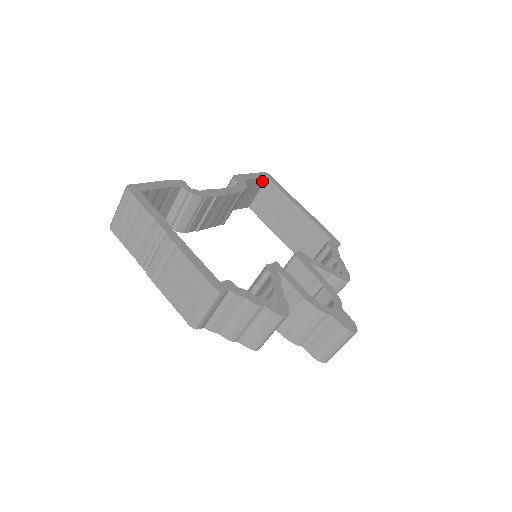
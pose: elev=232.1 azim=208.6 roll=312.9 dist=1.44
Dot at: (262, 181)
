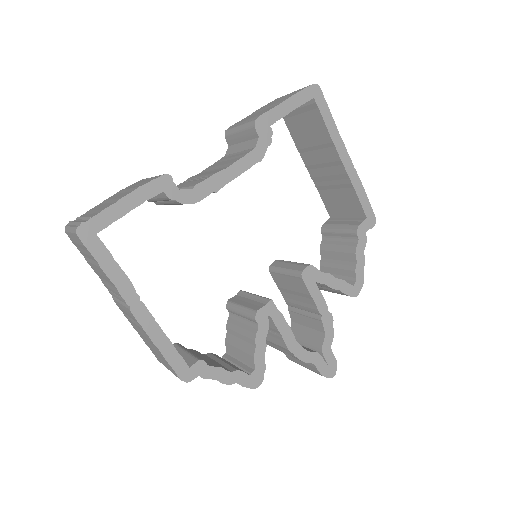
Dot at: occluded
